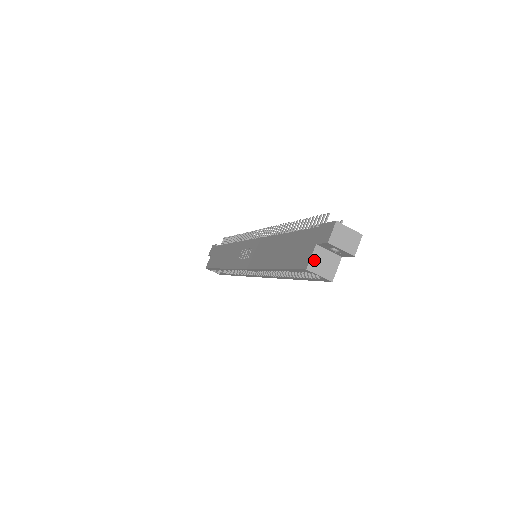
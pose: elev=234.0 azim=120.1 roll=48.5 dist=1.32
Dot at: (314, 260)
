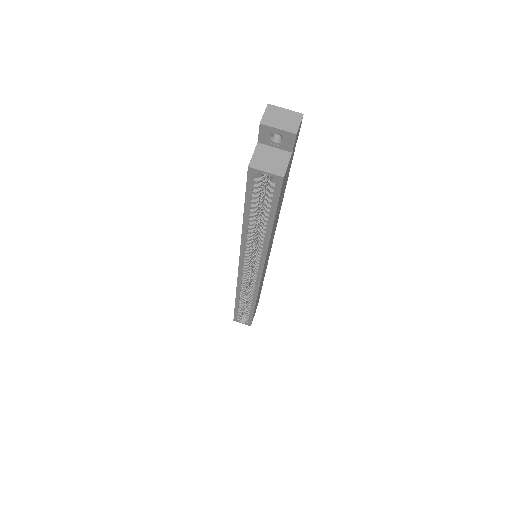
Dot at: (257, 157)
